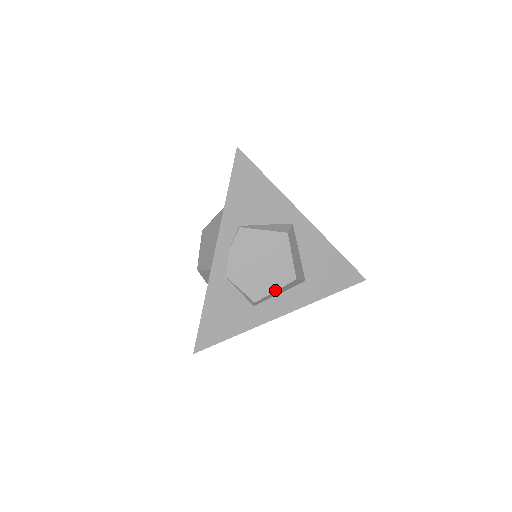
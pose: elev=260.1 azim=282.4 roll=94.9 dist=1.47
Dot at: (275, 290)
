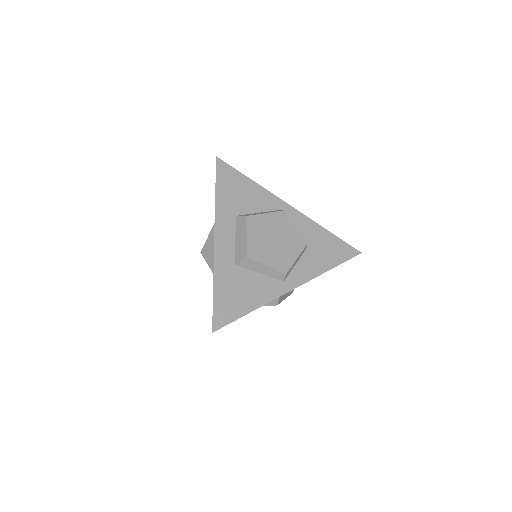
Dot at: occluded
